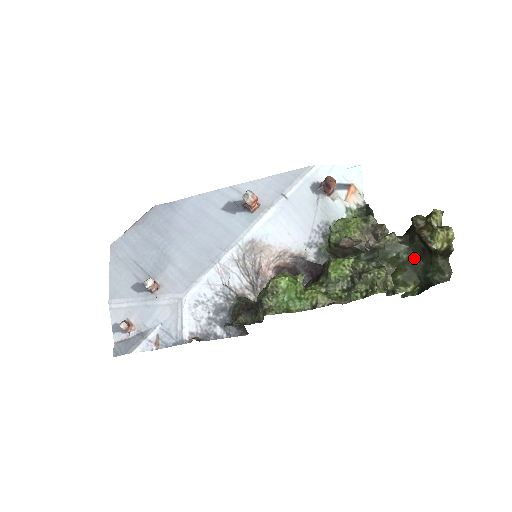
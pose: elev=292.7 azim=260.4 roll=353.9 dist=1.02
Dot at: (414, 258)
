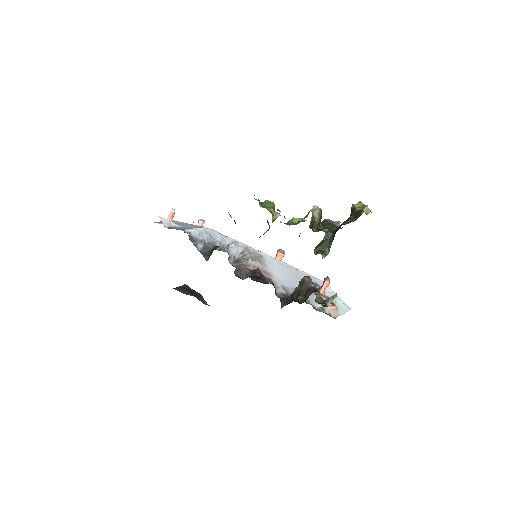
Dot at: occluded
